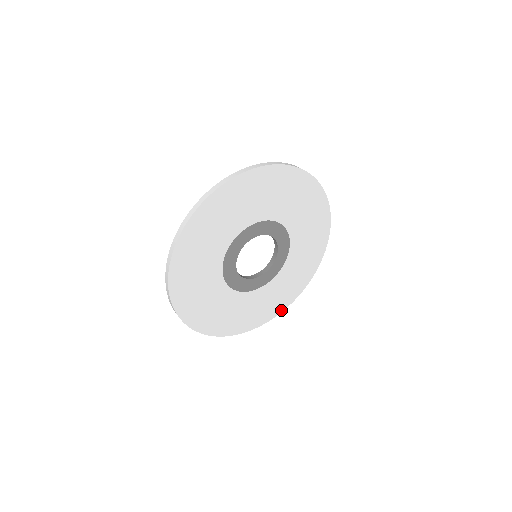
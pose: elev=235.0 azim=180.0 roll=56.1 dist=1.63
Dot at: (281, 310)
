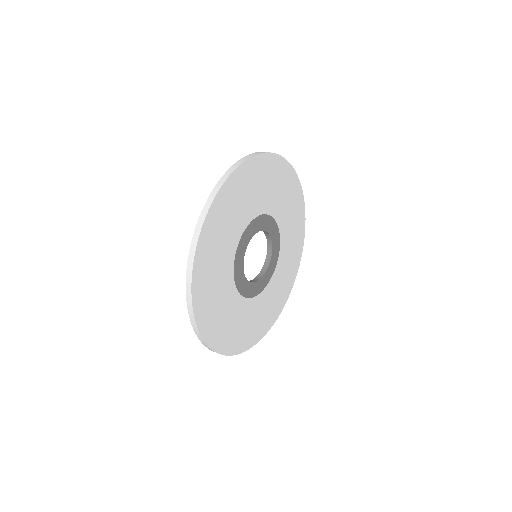
Dot at: (298, 266)
